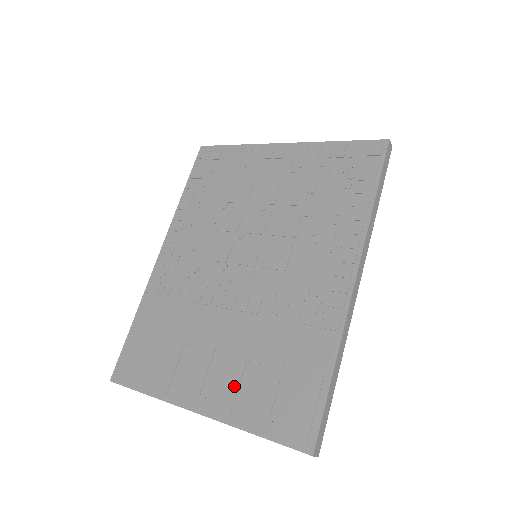
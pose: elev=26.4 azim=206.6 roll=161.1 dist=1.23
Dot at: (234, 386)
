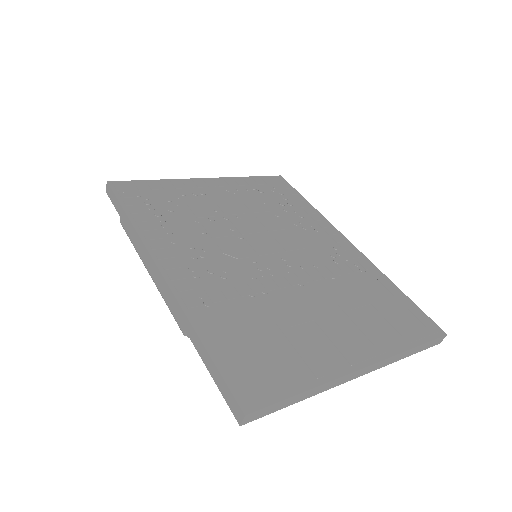
Dot at: (365, 329)
